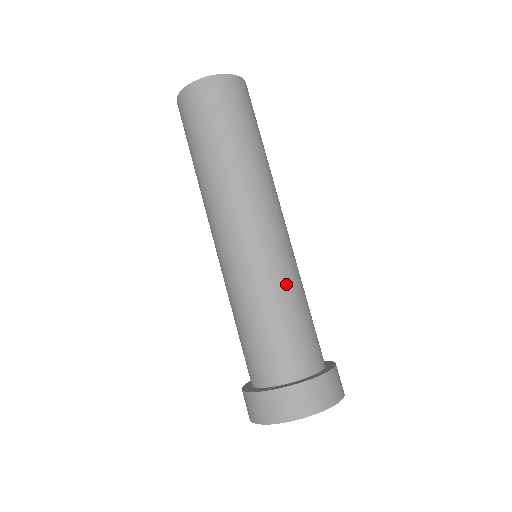
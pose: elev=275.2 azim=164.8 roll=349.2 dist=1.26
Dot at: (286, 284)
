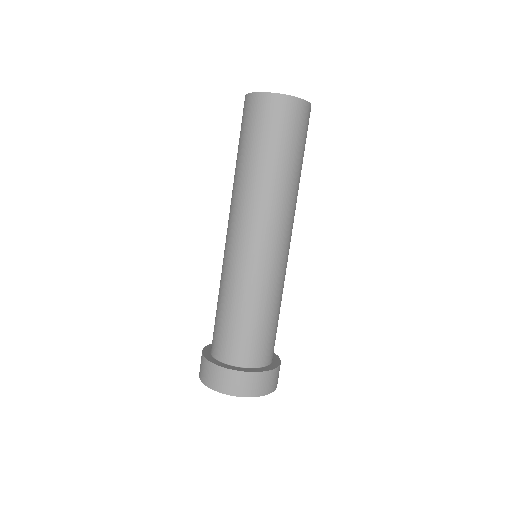
Dot at: (250, 292)
